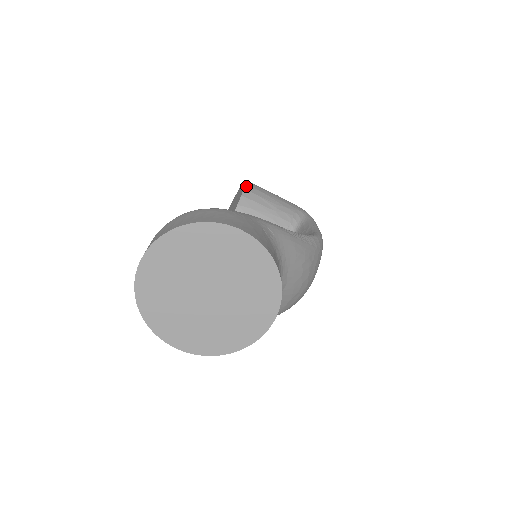
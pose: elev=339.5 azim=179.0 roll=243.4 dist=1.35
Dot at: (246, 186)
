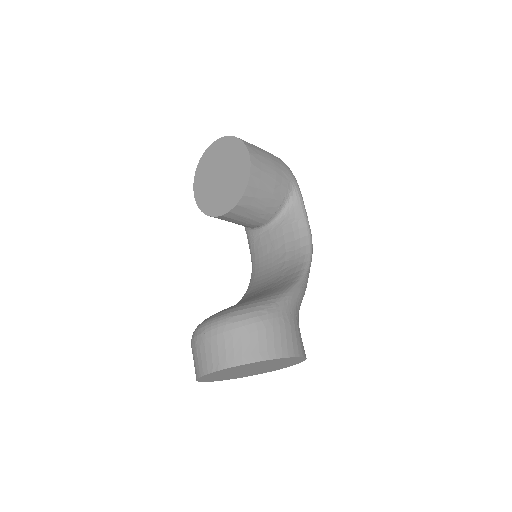
Dot at: (251, 169)
